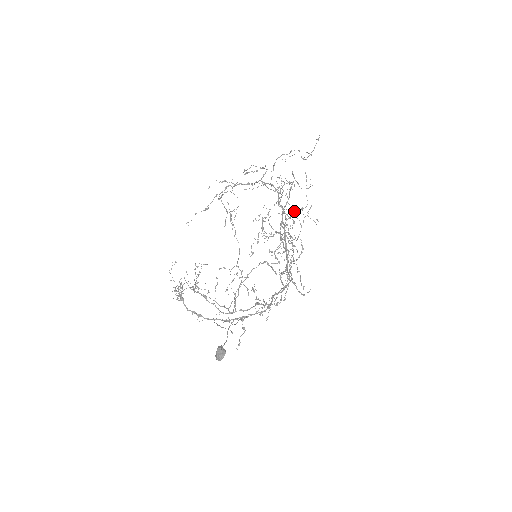
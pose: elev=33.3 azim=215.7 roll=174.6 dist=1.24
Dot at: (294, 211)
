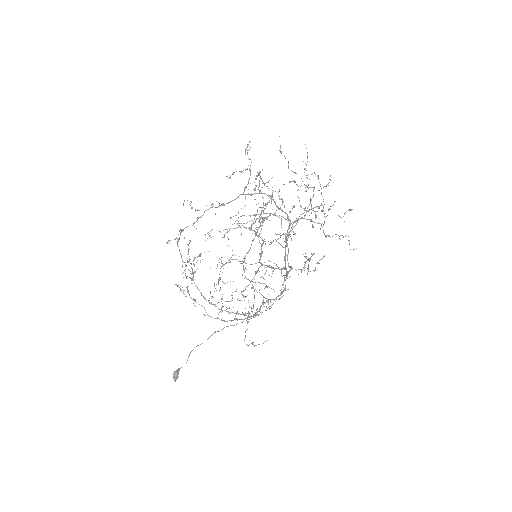
Dot at: occluded
